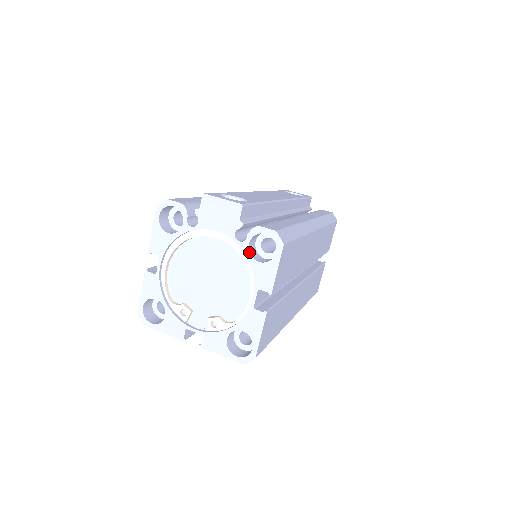
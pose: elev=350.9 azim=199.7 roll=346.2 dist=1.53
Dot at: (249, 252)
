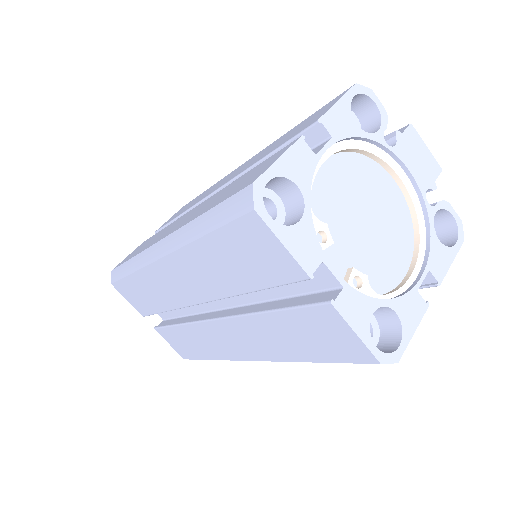
Dot at: (433, 221)
